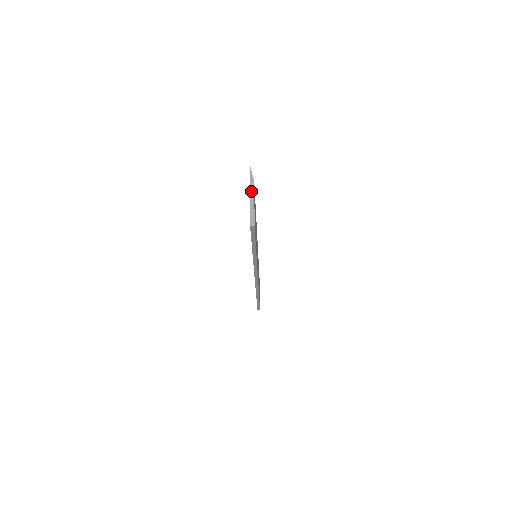
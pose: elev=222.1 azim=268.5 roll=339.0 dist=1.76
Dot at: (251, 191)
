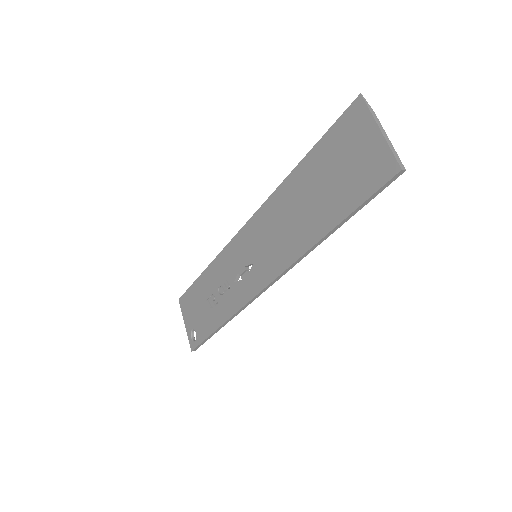
Dot at: (379, 124)
